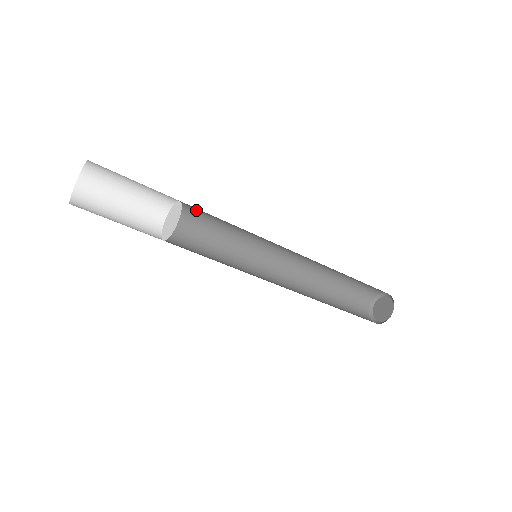
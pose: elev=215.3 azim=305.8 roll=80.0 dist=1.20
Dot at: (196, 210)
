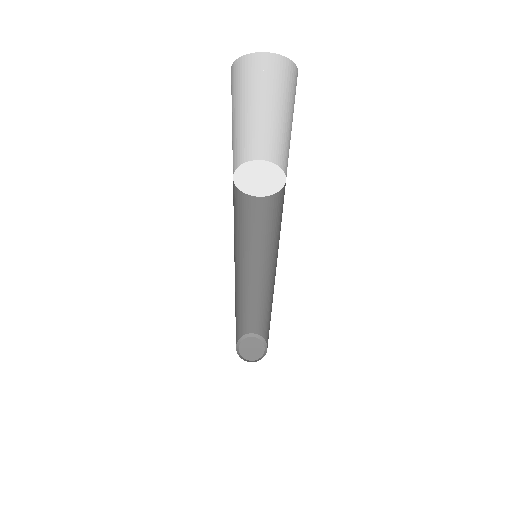
Dot at: occluded
